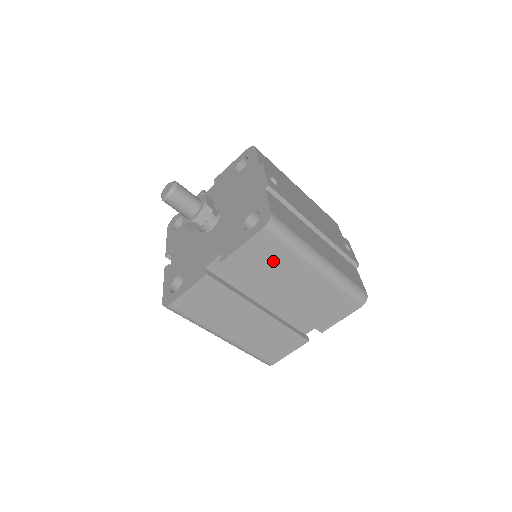
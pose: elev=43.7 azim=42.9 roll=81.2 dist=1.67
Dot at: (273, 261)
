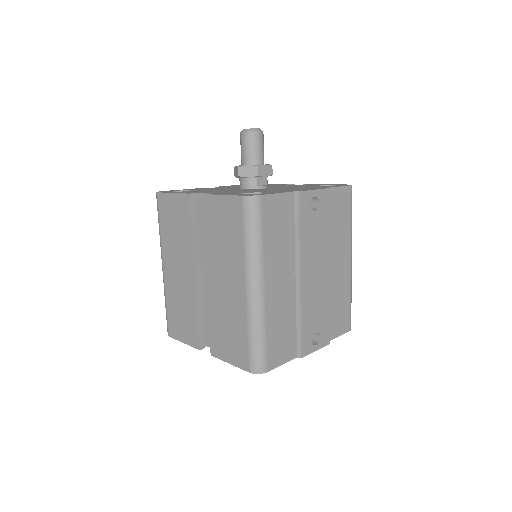
Dot at: (228, 237)
